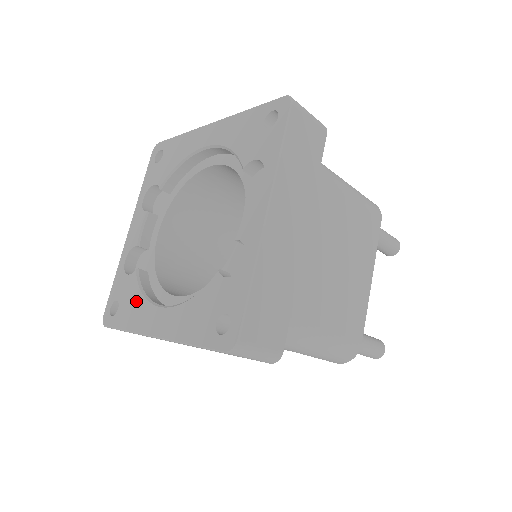
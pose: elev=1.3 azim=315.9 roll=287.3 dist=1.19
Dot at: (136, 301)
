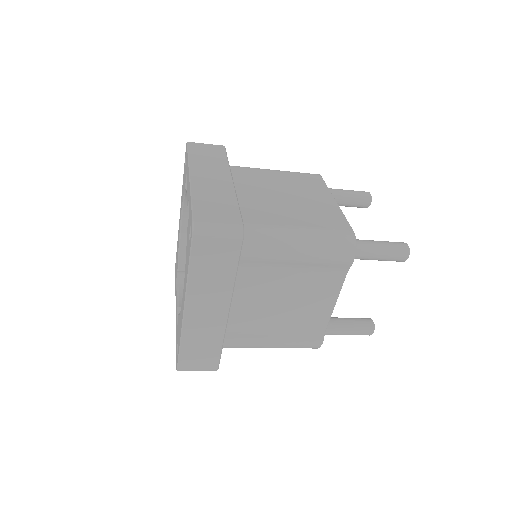
Dot at: (179, 322)
